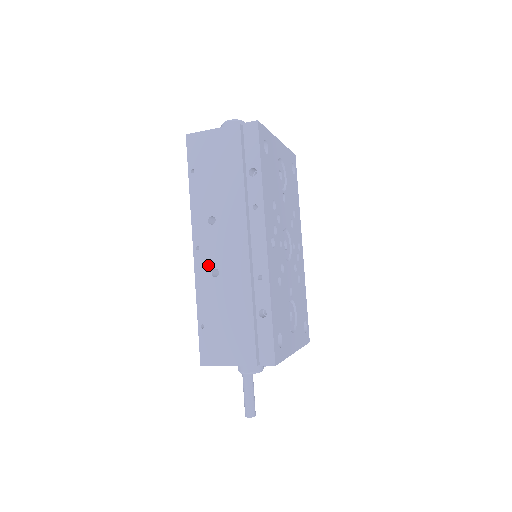
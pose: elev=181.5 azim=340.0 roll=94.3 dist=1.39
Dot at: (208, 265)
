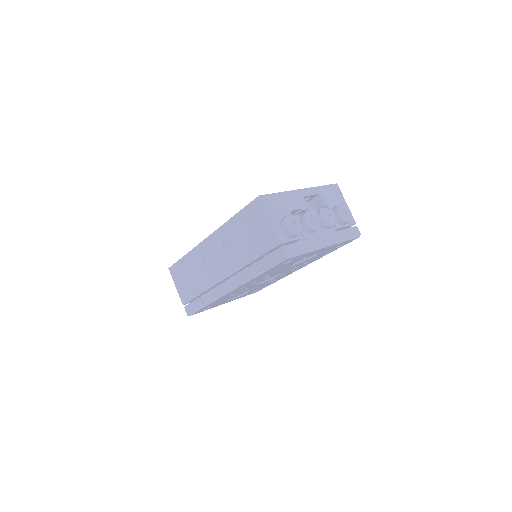
Dot at: (205, 253)
